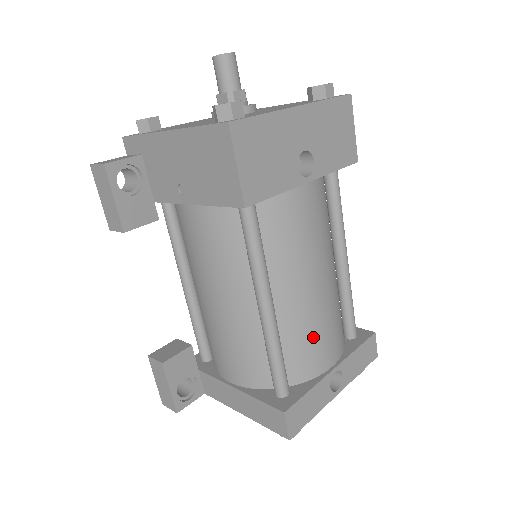
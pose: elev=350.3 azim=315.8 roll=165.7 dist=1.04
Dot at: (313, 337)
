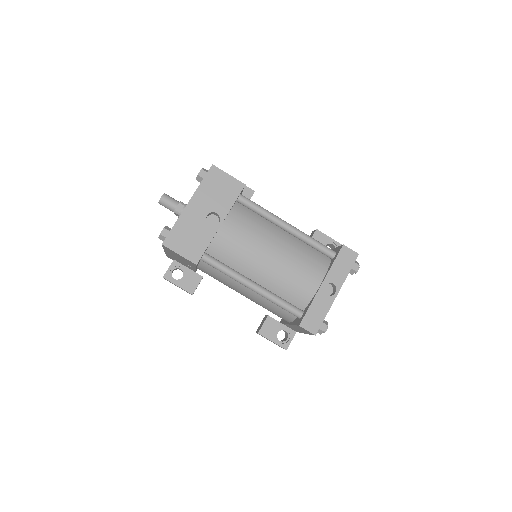
Dot at: (292, 280)
